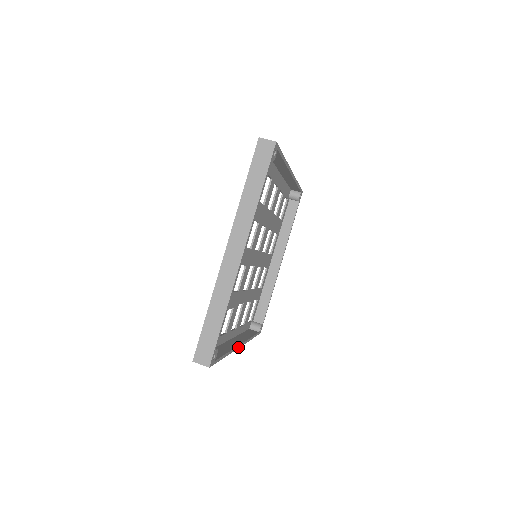
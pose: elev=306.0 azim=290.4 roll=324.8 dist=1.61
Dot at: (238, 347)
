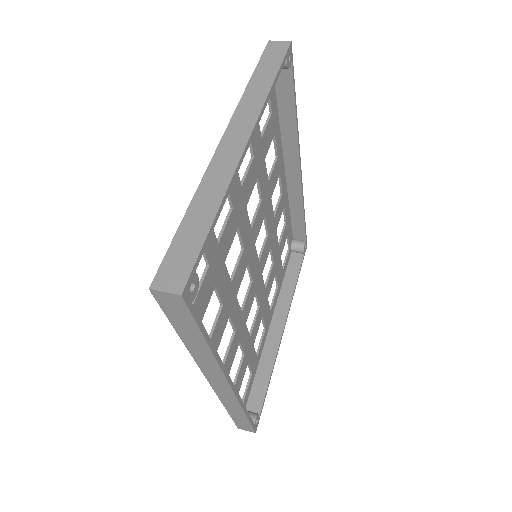
Dot at: (227, 378)
